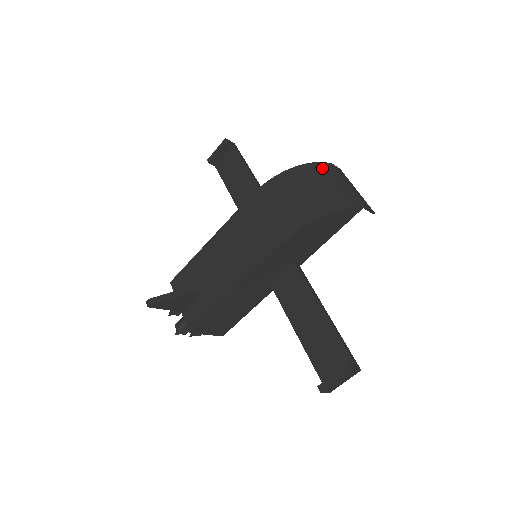
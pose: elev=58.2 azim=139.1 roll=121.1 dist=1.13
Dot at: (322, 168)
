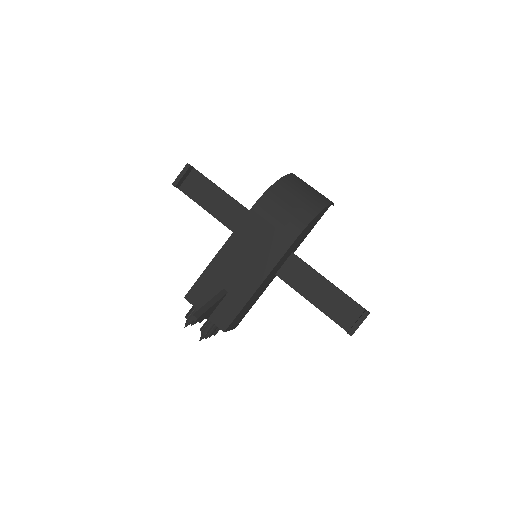
Dot at: (293, 178)
